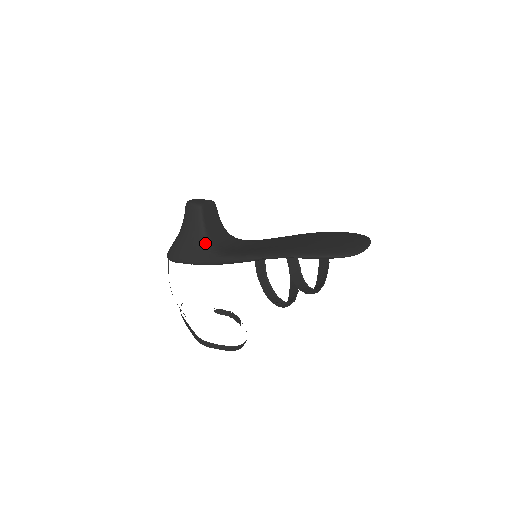
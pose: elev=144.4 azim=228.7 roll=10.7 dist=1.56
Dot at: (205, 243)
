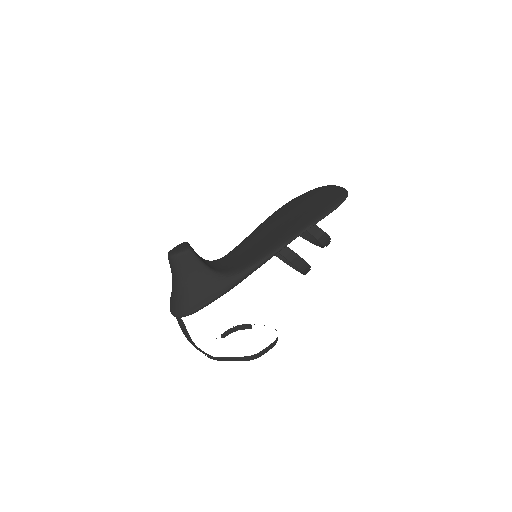
Dot at: (216, 275)
